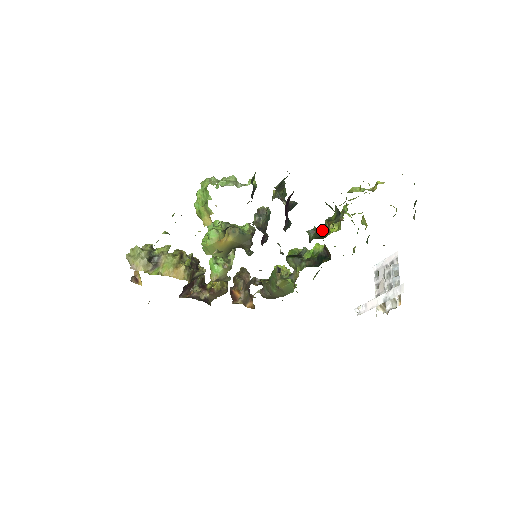
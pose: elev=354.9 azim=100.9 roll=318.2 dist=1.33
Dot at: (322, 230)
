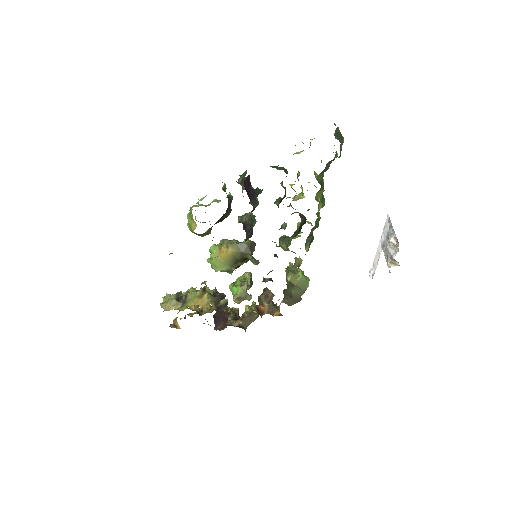
Dot at: (284, 195)
